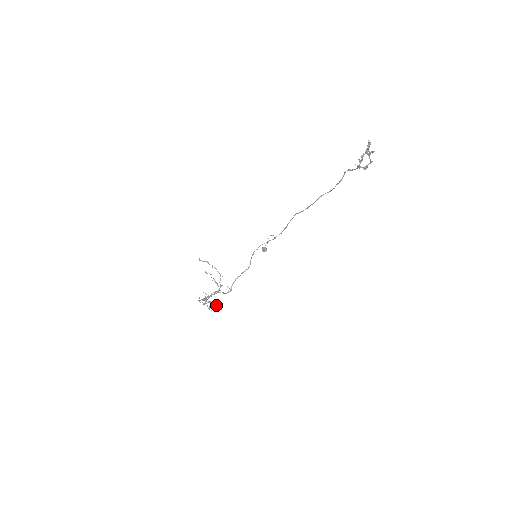
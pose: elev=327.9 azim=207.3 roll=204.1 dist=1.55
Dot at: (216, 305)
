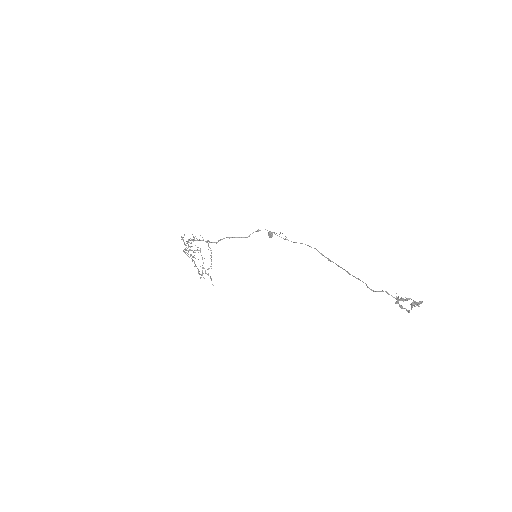
Dot at: occluded
